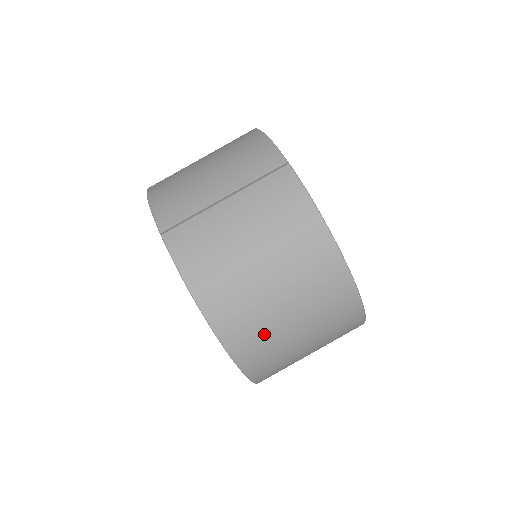
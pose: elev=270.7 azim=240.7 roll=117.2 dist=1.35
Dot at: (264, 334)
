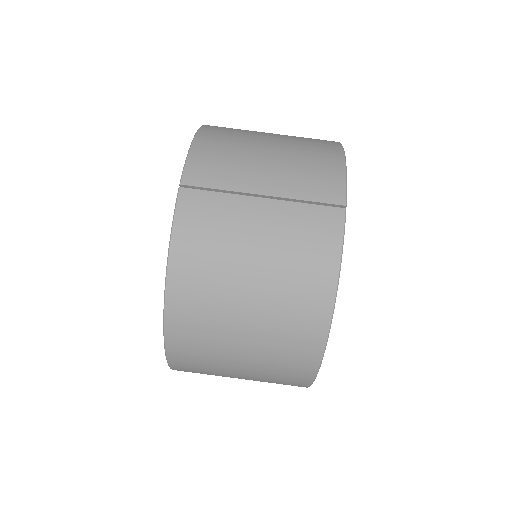
Dot at: (208, 343)
